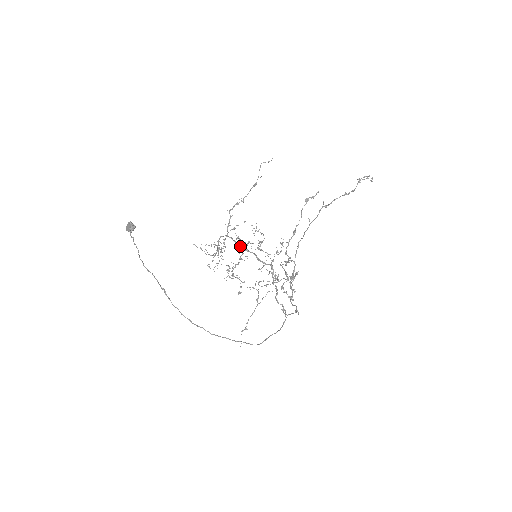
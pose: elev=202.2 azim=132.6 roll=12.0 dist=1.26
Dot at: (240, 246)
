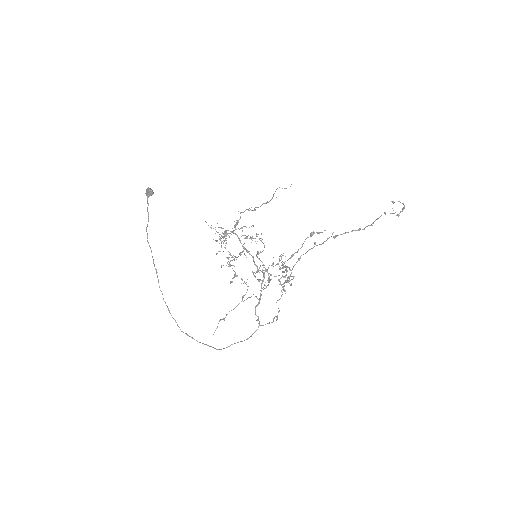
Dot at: (242, 245)
